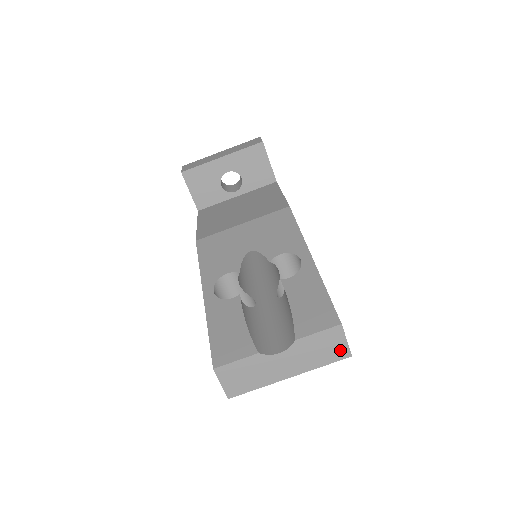
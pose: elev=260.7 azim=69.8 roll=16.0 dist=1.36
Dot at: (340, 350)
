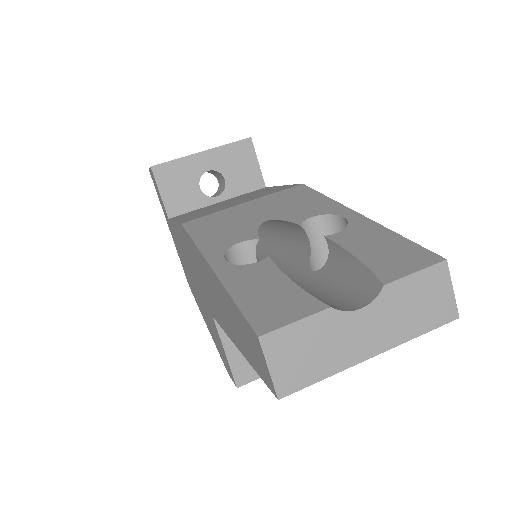
Dot at: (444, 306)
